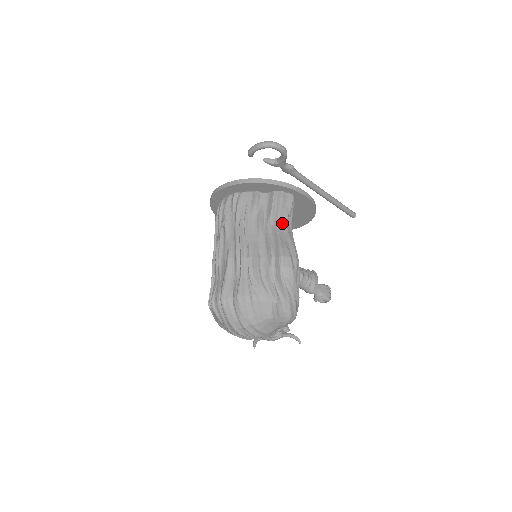
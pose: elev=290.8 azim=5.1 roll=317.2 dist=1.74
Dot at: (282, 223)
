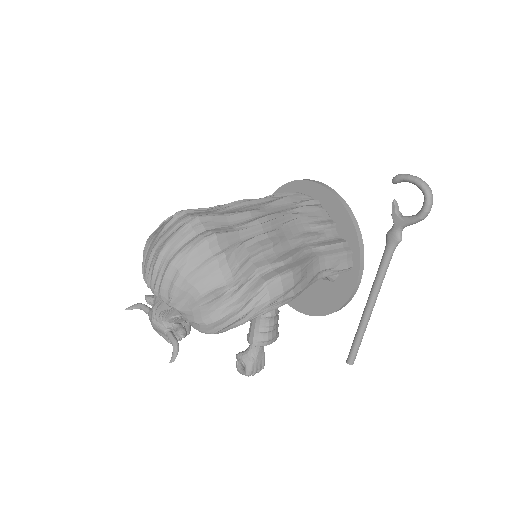
Dot at: (321, 263)
